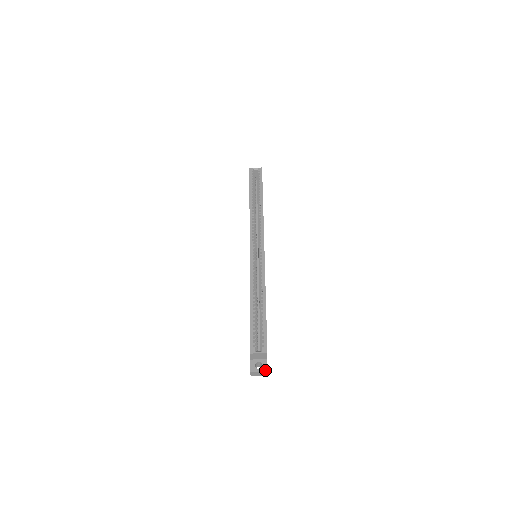
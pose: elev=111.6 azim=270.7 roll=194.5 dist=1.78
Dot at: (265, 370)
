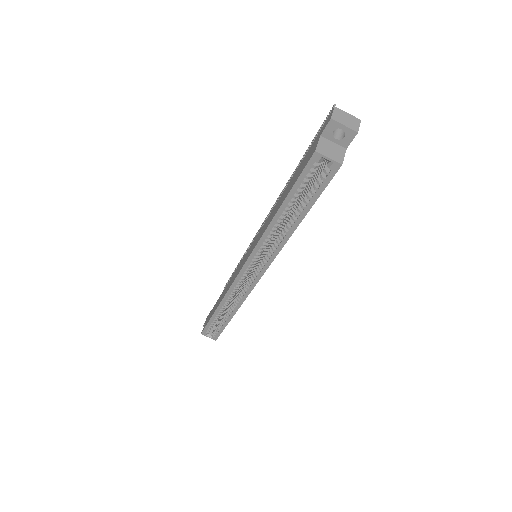
Dot at: occluded
